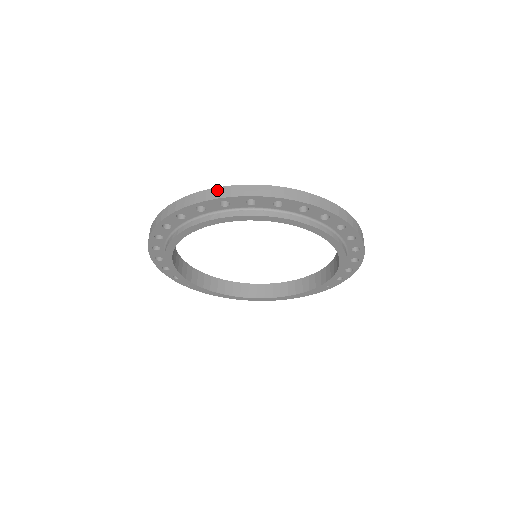
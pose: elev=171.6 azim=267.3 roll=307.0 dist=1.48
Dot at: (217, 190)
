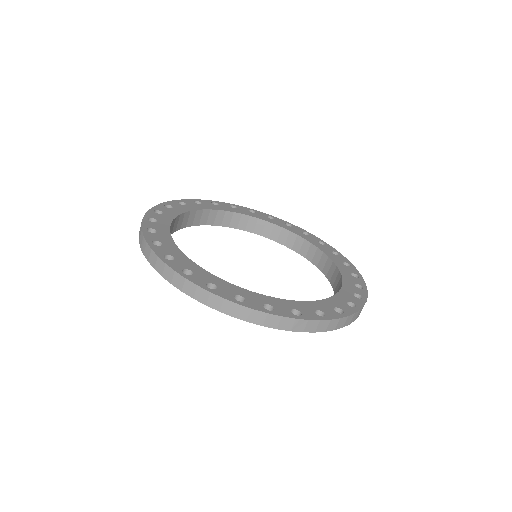
Dot at: (156, 259)
